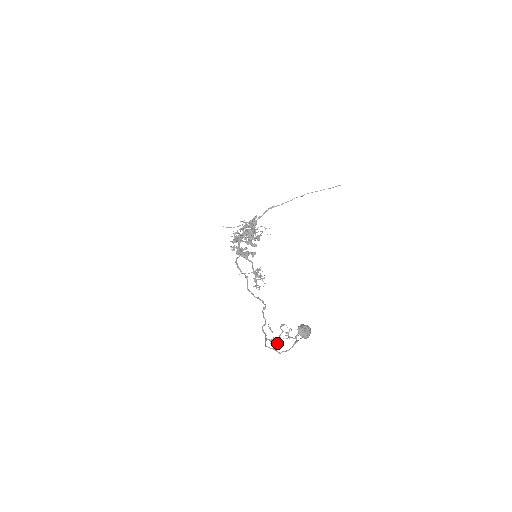
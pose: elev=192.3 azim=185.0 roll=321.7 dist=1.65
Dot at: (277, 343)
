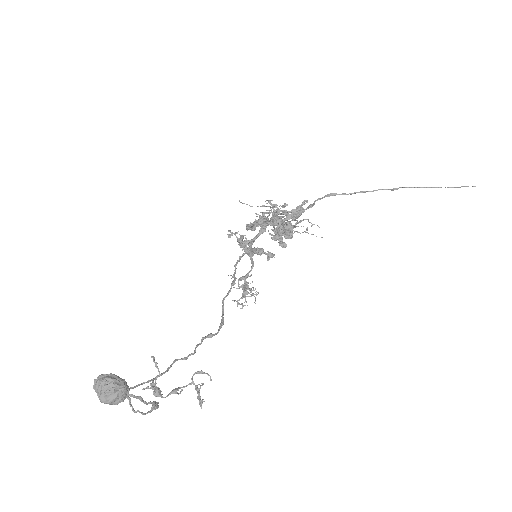
Dot at: (160, 394)
